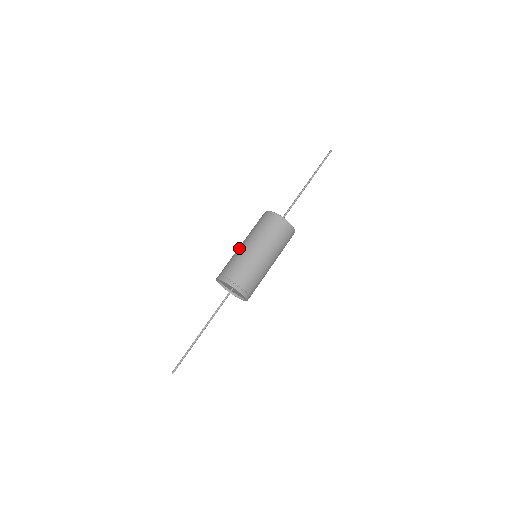
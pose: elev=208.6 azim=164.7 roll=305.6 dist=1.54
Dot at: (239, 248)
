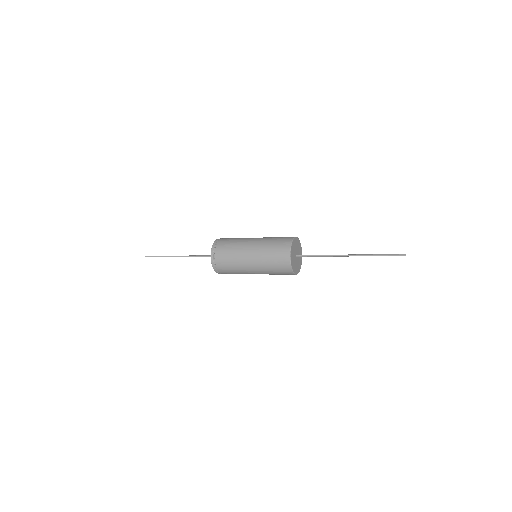
Dot at: (244, 246)
